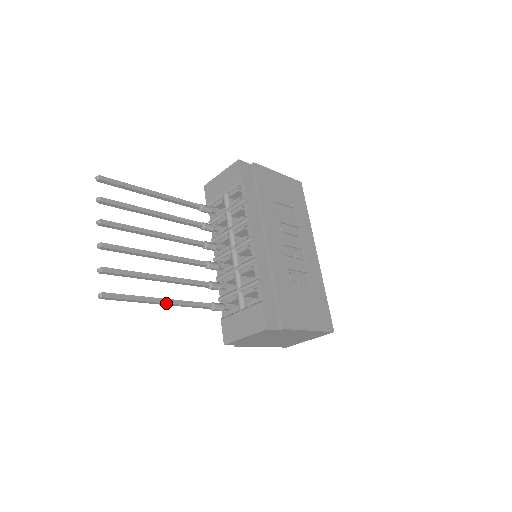
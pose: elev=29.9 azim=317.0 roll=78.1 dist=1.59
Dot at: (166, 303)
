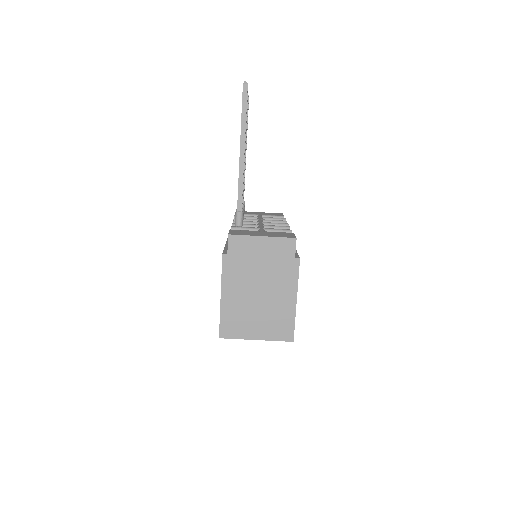
Dot at: (244, 153)
